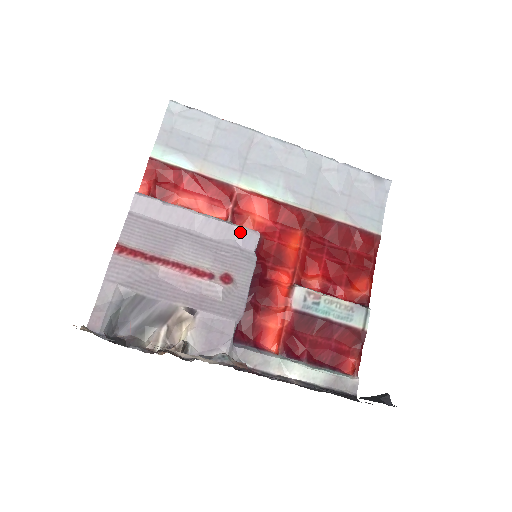
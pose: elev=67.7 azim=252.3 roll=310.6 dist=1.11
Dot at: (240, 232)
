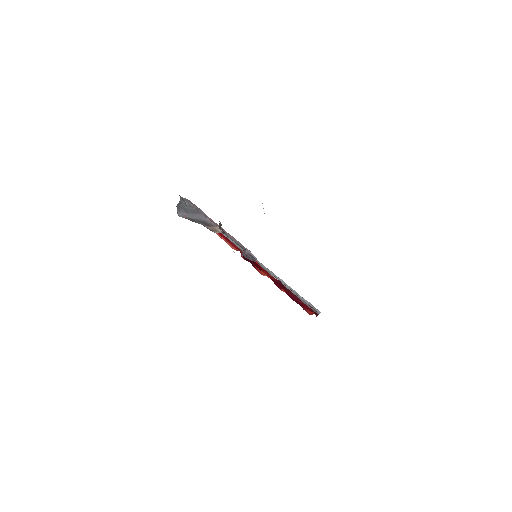
Dot at: (247, 250)
